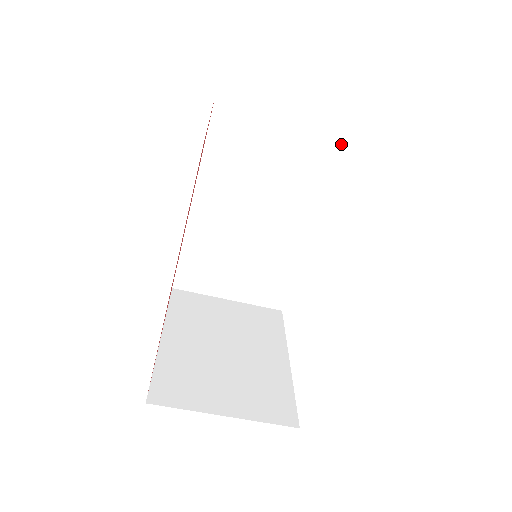
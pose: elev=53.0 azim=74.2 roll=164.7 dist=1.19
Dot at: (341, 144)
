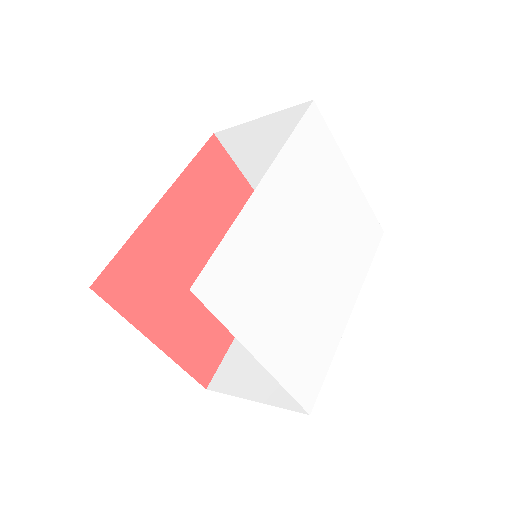
Dot at: occluded
